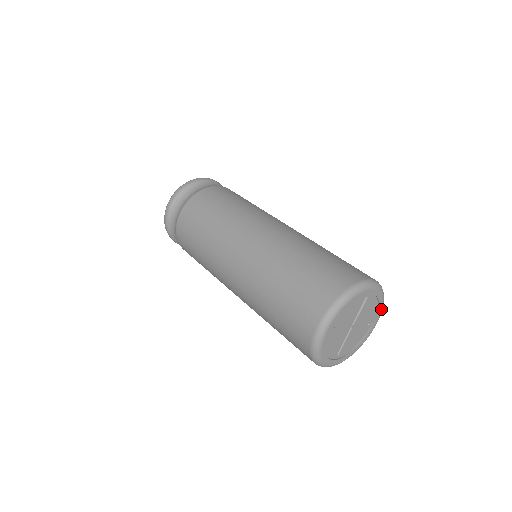
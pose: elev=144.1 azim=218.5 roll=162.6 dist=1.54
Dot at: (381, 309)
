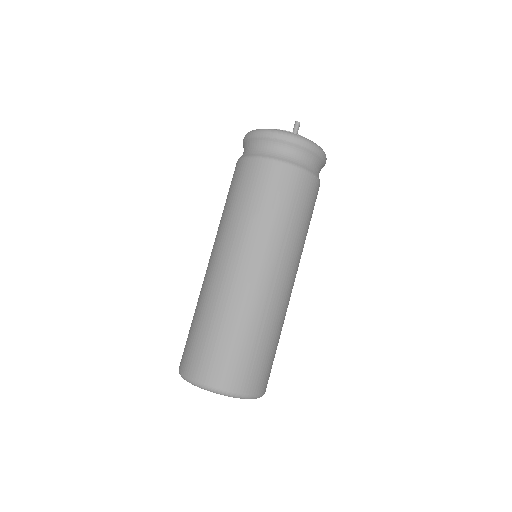
Dot at: (242, 398)
